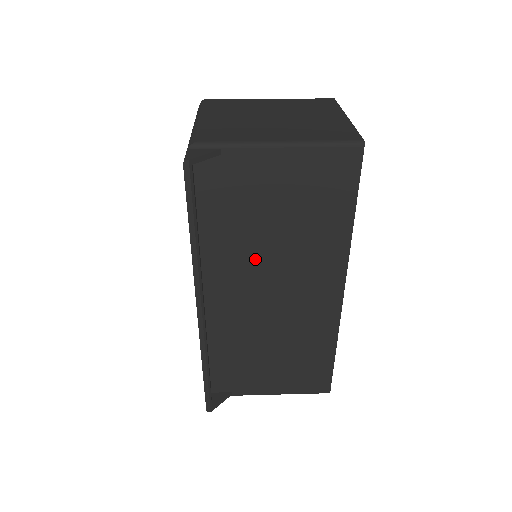
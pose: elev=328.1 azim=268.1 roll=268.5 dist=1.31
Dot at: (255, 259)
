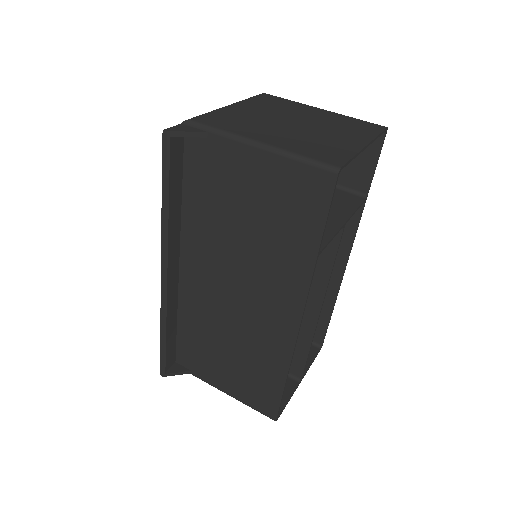
Dot at: (224, 251)
